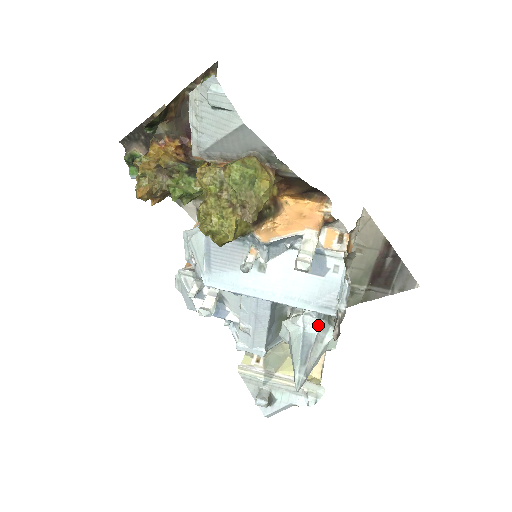
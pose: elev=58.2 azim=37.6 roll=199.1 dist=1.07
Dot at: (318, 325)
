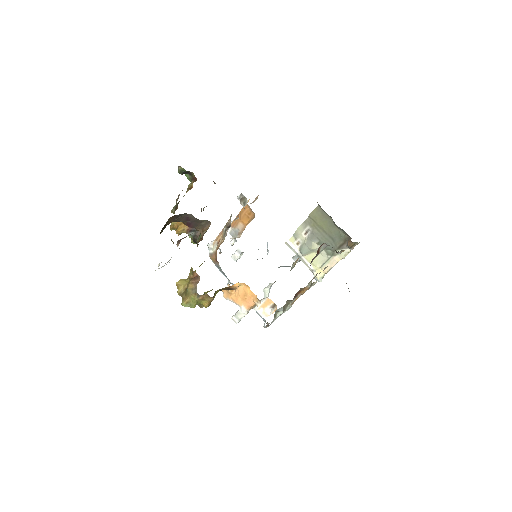
Dot at: occluded
